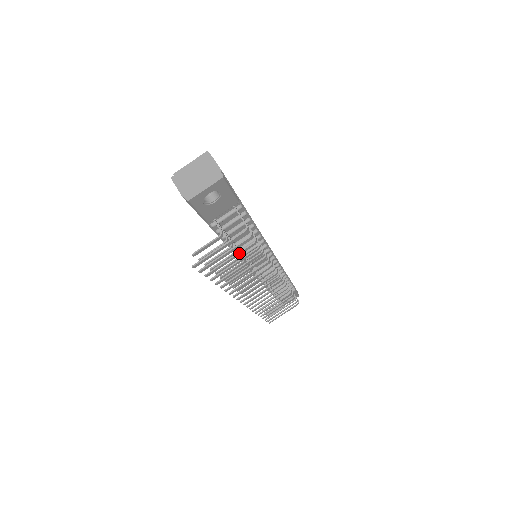
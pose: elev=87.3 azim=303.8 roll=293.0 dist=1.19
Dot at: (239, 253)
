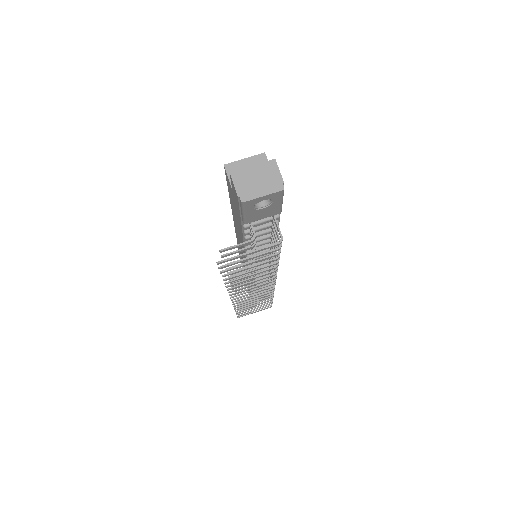
Dot at: (261, 259)
